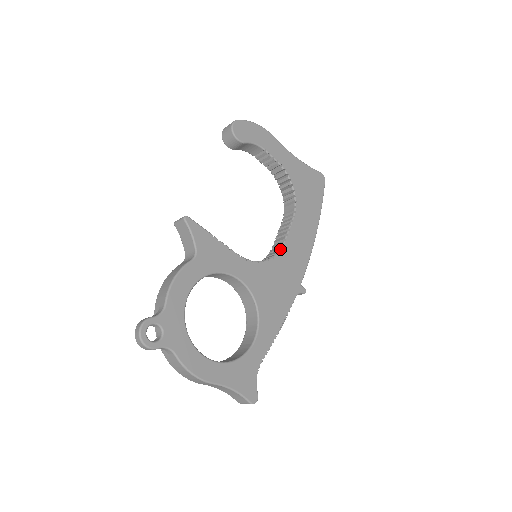
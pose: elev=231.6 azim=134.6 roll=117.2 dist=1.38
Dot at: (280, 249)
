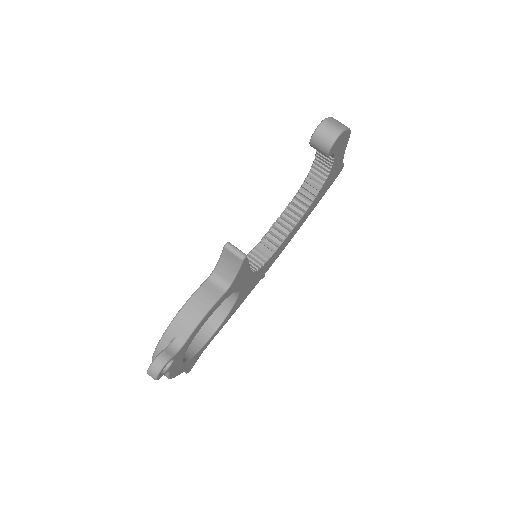
Dot at: (275, 250)
